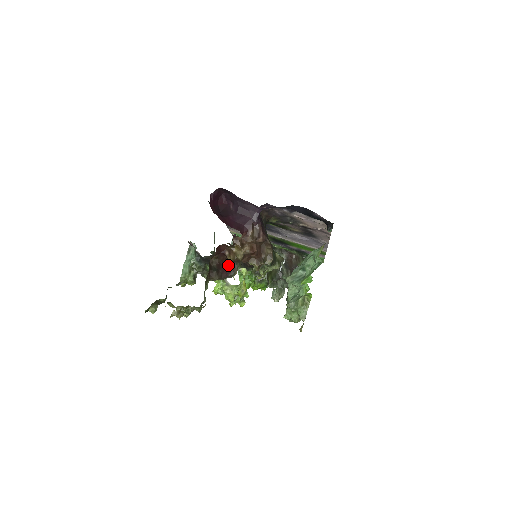
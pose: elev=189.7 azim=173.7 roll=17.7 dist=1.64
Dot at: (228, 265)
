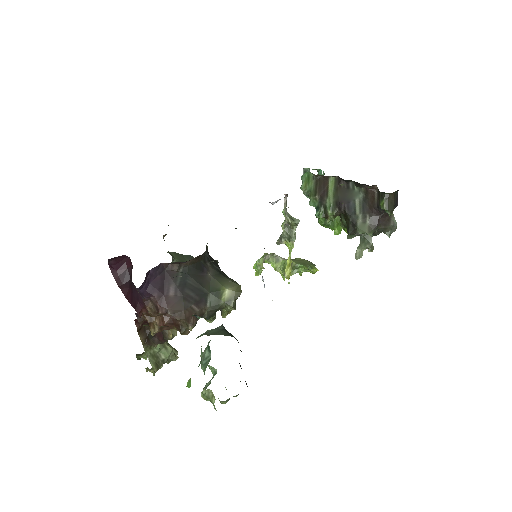
Dot at: occluded
